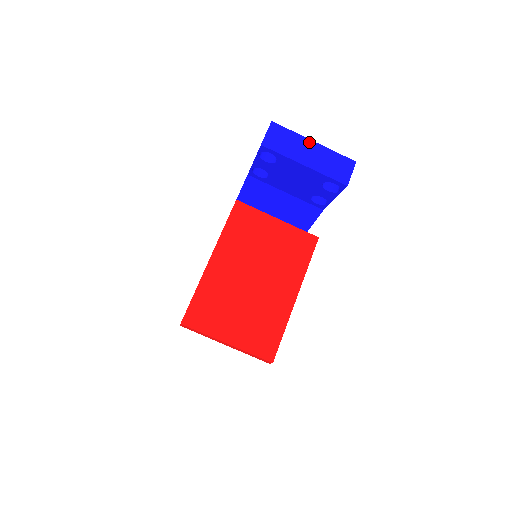
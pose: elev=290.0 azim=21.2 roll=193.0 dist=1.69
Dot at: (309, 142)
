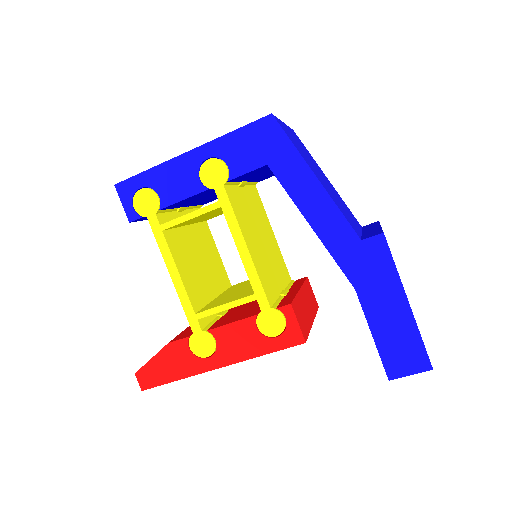
Dot at: occluded
